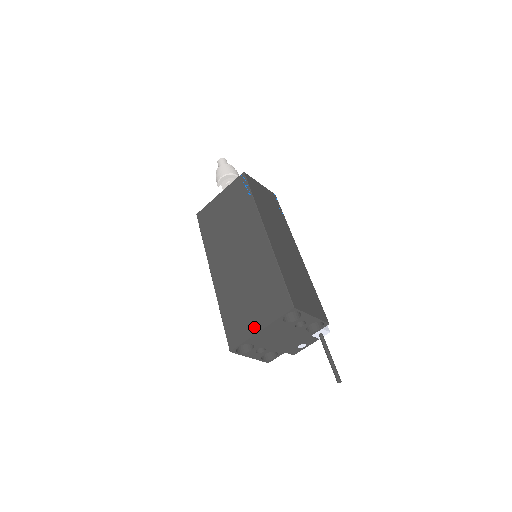
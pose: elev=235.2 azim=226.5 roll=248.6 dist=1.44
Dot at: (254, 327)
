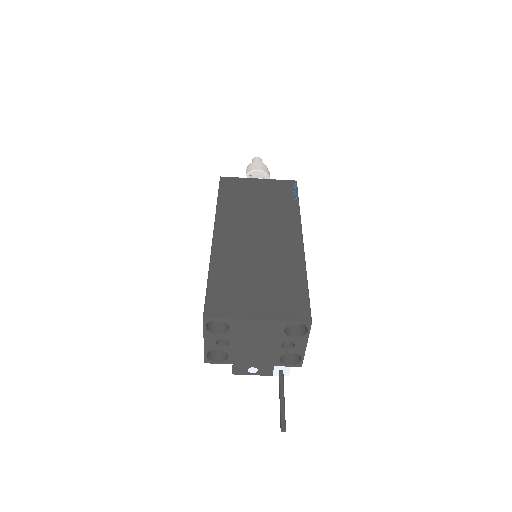
Dot at: (251, 312)
